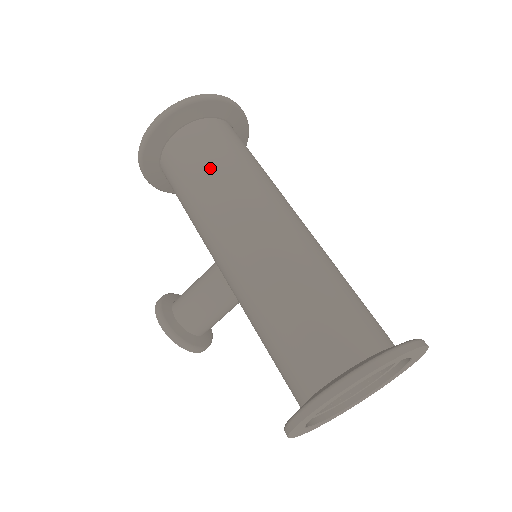
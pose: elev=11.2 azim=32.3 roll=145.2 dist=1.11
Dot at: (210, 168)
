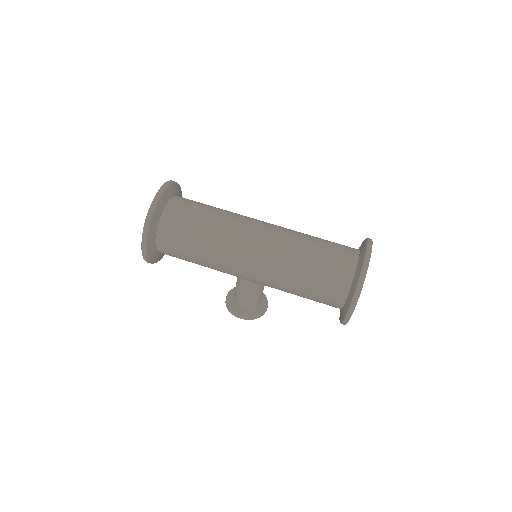
Dot at: (197, 245)
